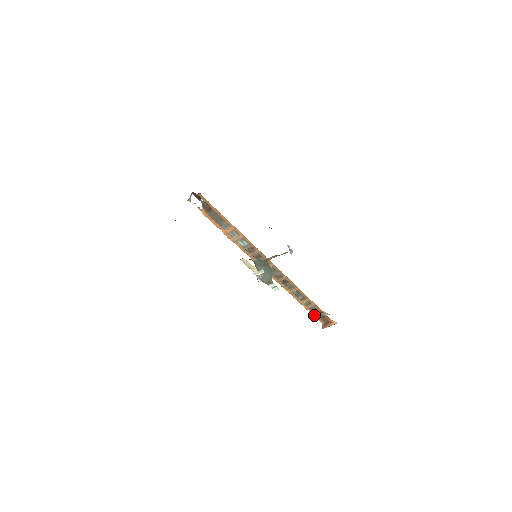
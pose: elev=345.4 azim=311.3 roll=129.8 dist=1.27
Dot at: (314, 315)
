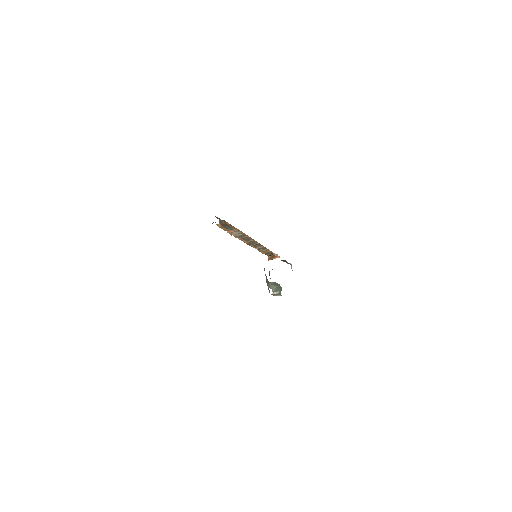
Dot at: (266, 254)
